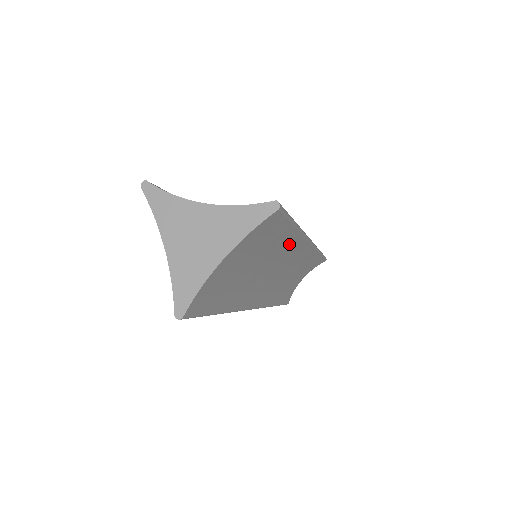
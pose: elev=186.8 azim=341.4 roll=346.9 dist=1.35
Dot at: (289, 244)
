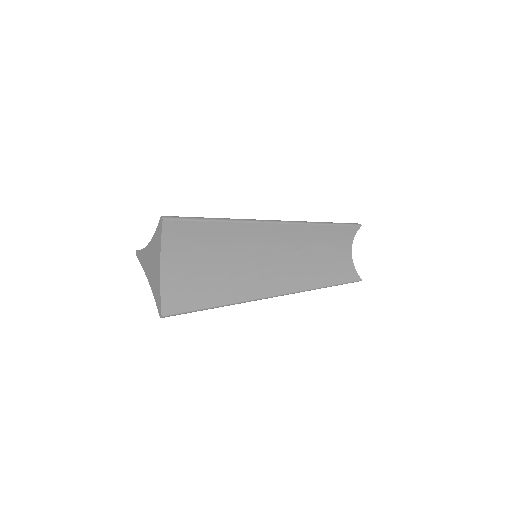
Dot at: (242, 234)
